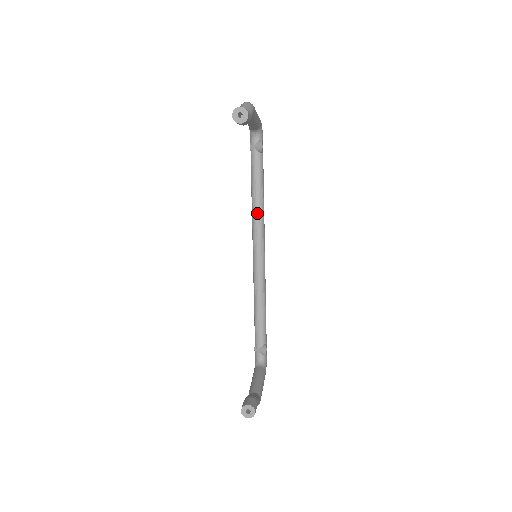
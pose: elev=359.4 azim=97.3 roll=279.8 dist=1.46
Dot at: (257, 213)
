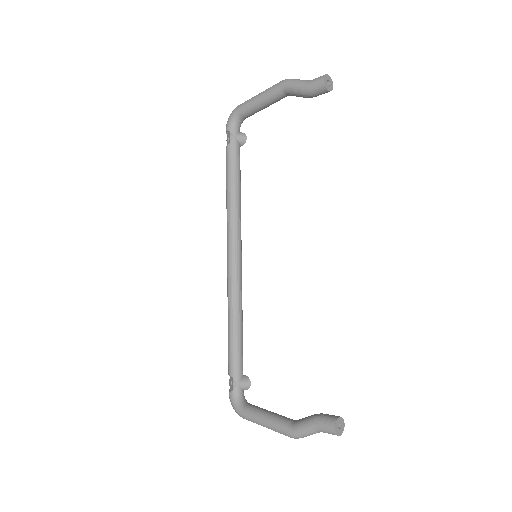
Dot at: (239, 211)
